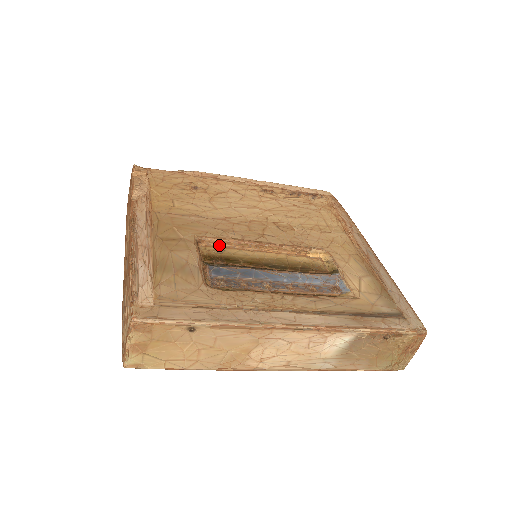
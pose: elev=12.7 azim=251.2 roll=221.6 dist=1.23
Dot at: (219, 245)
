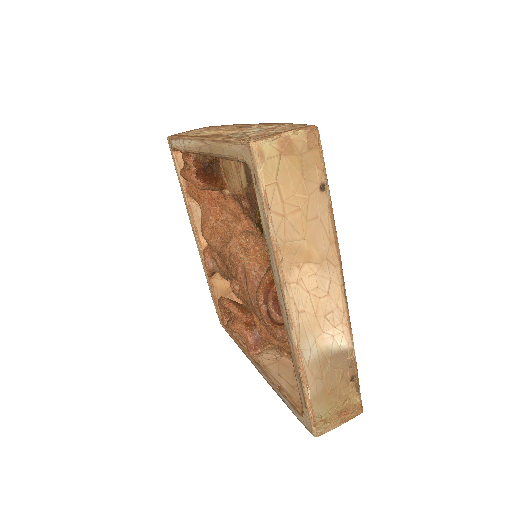
Dot at: occluded
